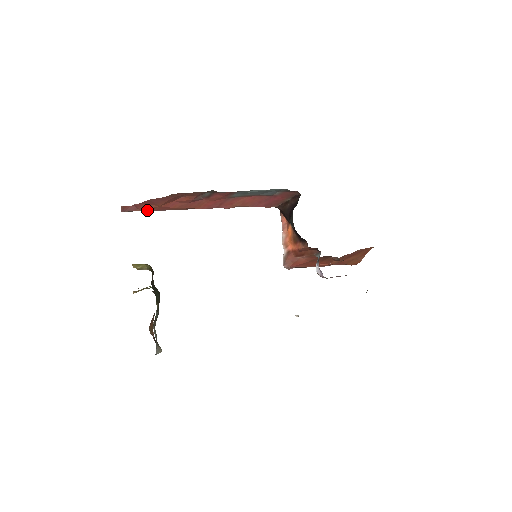
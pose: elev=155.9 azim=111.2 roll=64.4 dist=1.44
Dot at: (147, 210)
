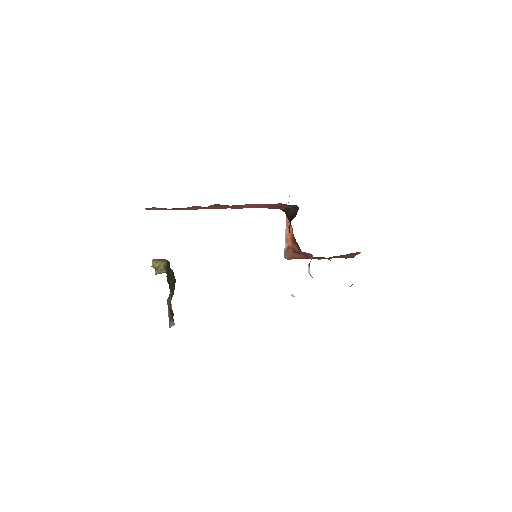
Dot at: occluded
